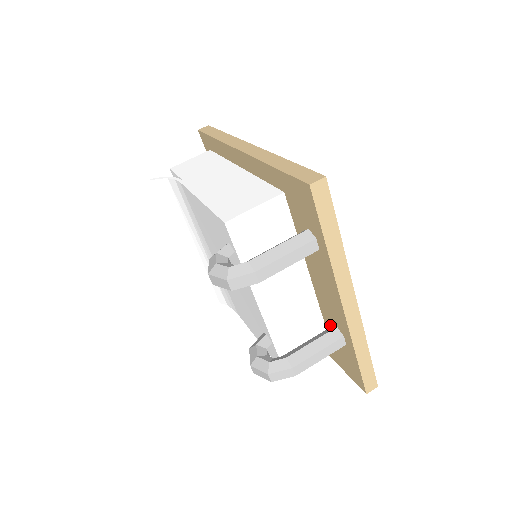
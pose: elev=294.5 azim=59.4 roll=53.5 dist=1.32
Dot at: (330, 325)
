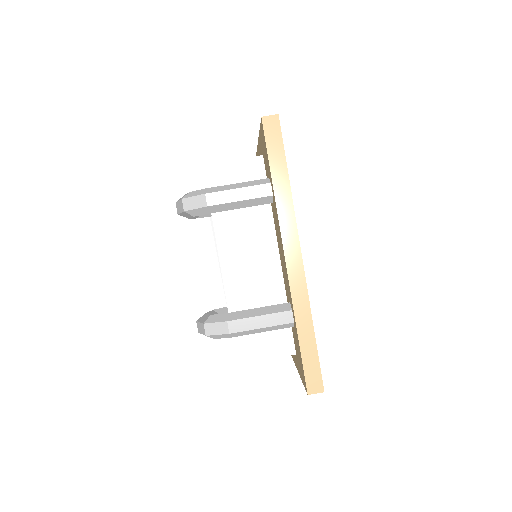
Dot at: occluded
